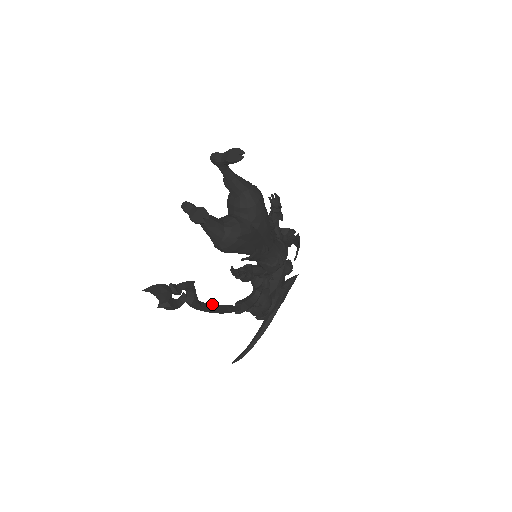
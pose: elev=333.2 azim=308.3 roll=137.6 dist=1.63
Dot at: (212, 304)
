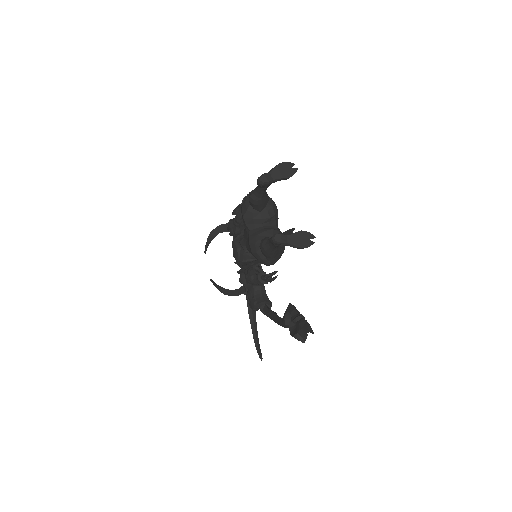
Dot at: (278, 316)
